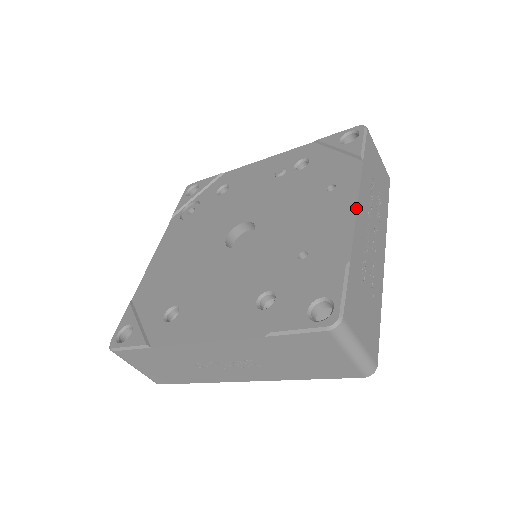
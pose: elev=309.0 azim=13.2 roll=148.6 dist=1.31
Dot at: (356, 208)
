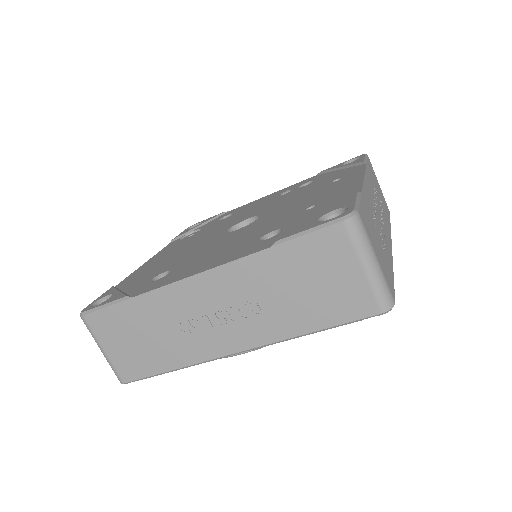
Dot at: (363, 176)
